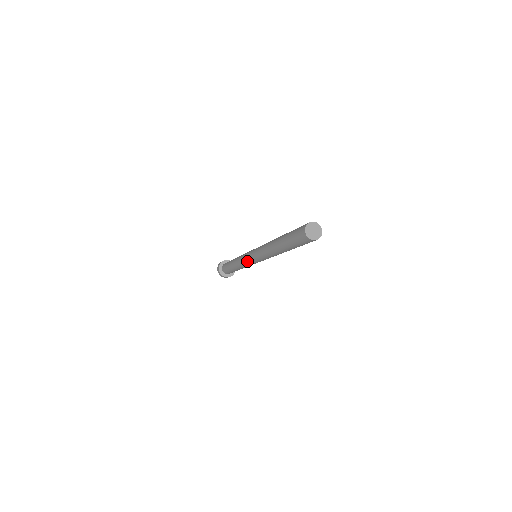
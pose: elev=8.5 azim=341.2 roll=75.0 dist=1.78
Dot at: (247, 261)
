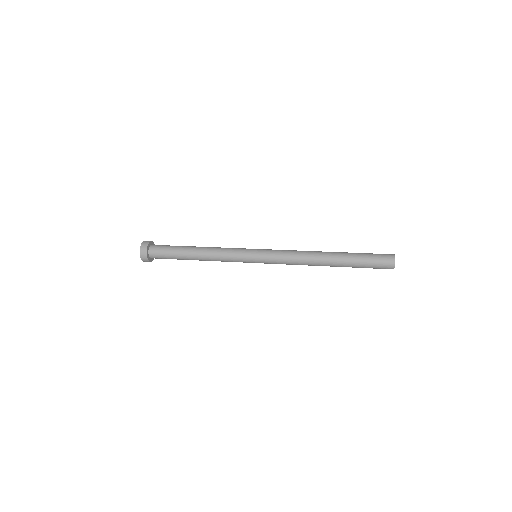
Dot at: (243, 255)
